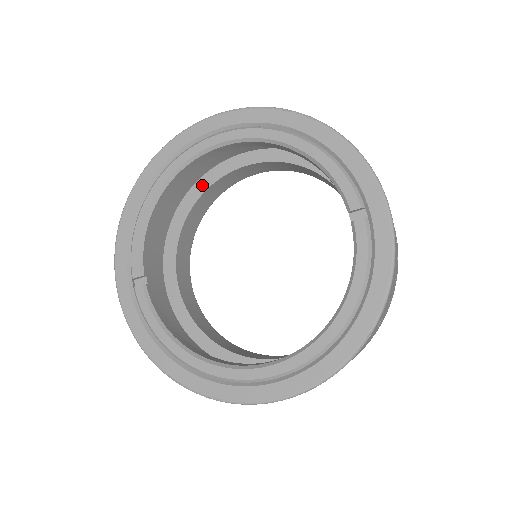
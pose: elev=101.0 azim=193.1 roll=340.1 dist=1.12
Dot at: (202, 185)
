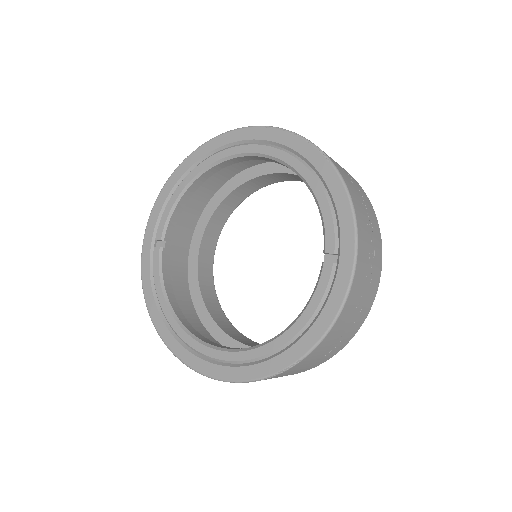
Dot at: (244, 177)
